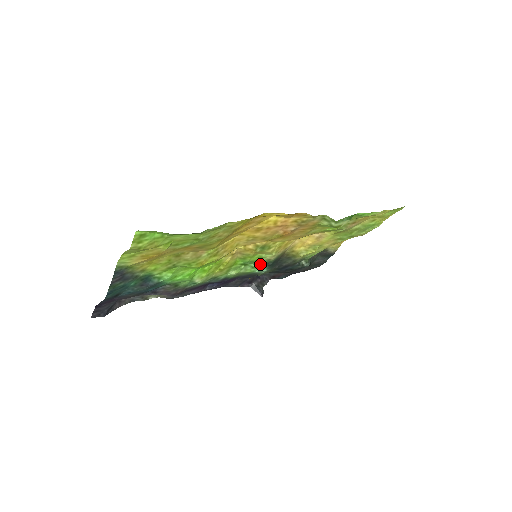
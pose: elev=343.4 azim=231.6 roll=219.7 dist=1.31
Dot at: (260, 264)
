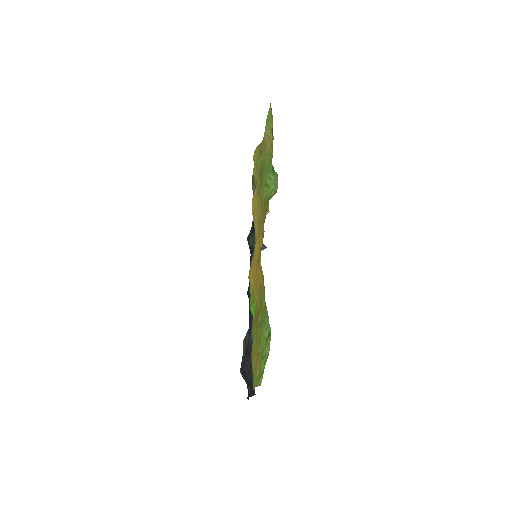
Dot at: (254, 248)
